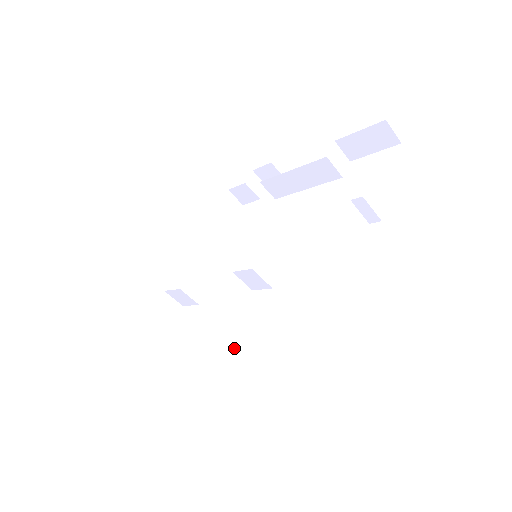
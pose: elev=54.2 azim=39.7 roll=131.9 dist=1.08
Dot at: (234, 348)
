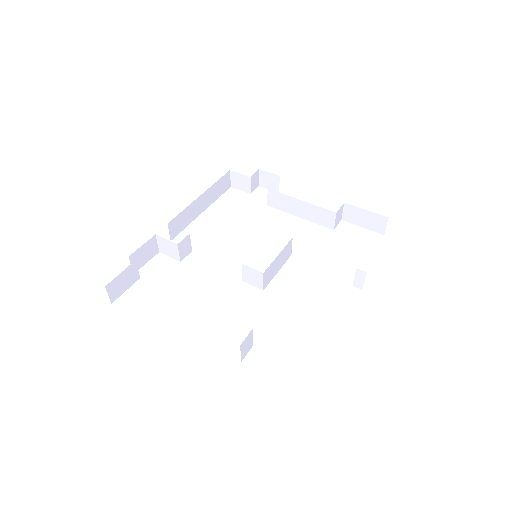
Dot at: (248, 335)
